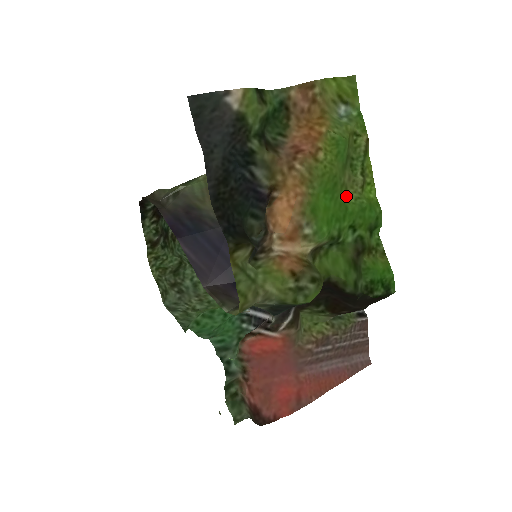
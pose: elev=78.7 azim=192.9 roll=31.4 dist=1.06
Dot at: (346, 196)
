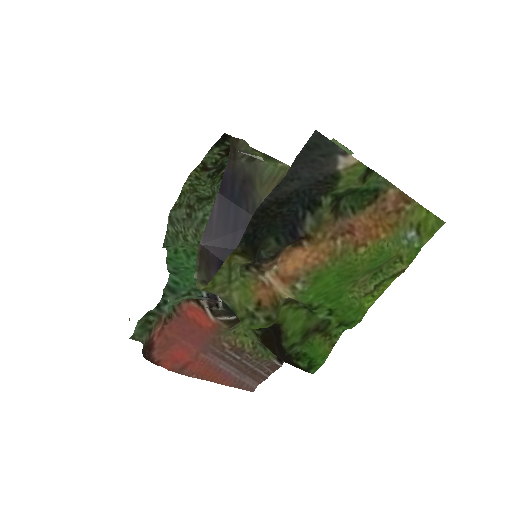
Dot at: (349, 289)
